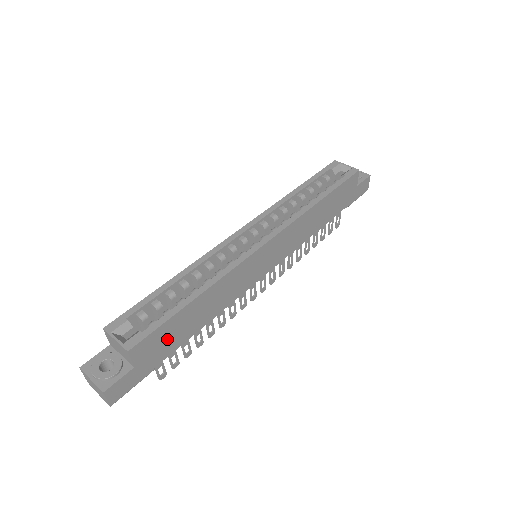
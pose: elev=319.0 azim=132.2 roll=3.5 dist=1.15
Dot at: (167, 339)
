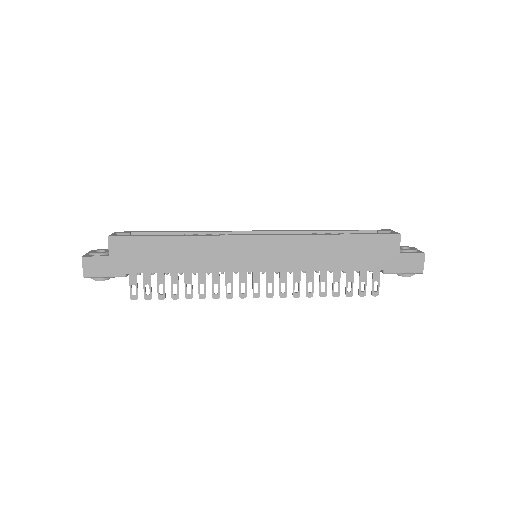
Dot at: (141, 255)
